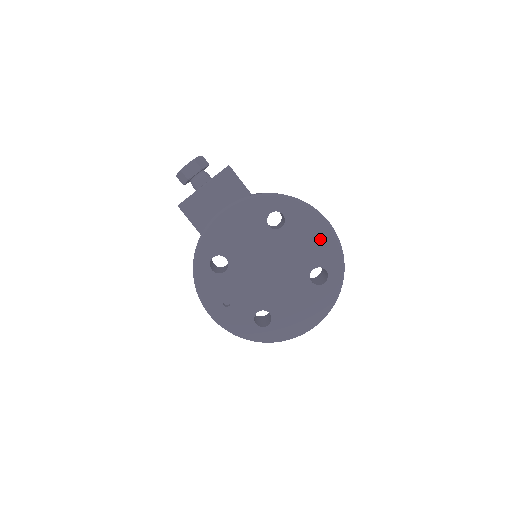
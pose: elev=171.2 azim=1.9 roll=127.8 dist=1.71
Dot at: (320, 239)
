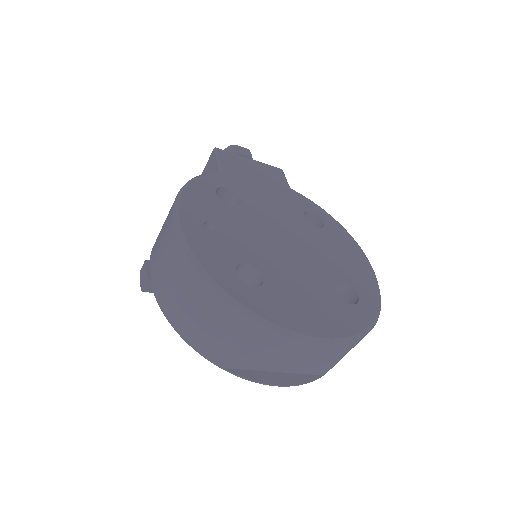
Dot at: (358, 266)
